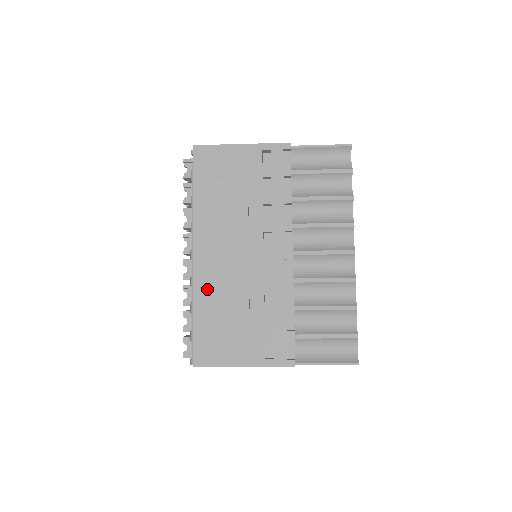
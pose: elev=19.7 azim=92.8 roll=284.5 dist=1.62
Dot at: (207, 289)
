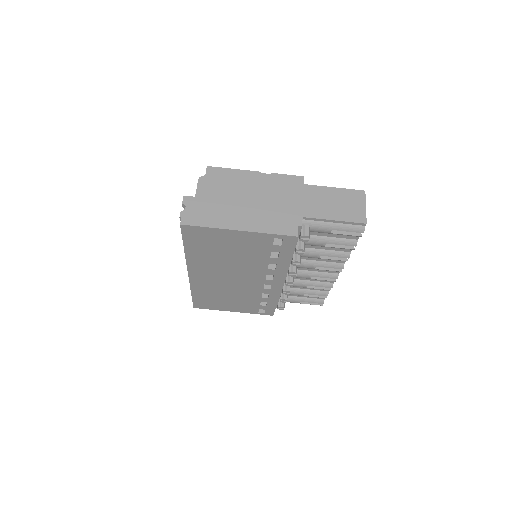
Dot at: occluded
